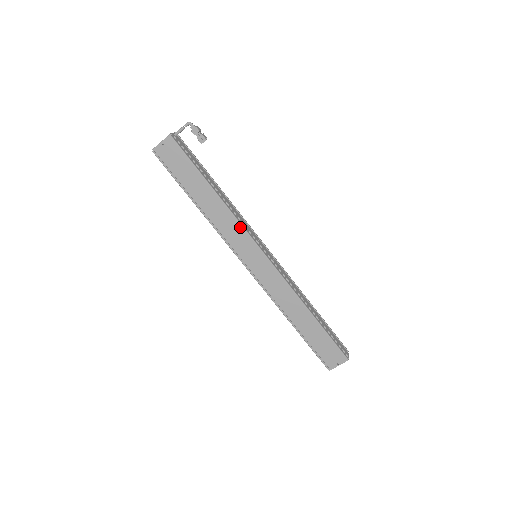
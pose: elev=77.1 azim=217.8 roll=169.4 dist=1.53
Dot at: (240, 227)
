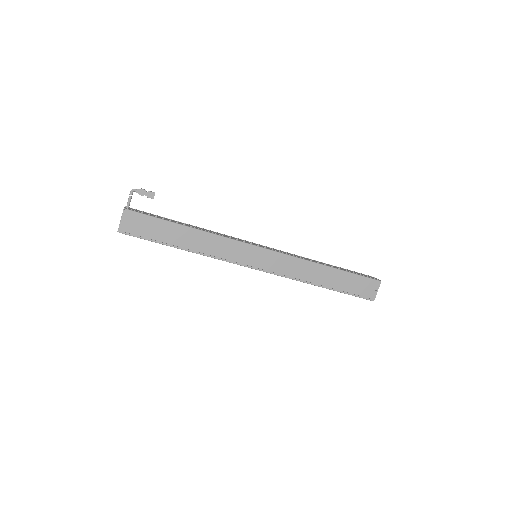
Dot at: (229, 241)
